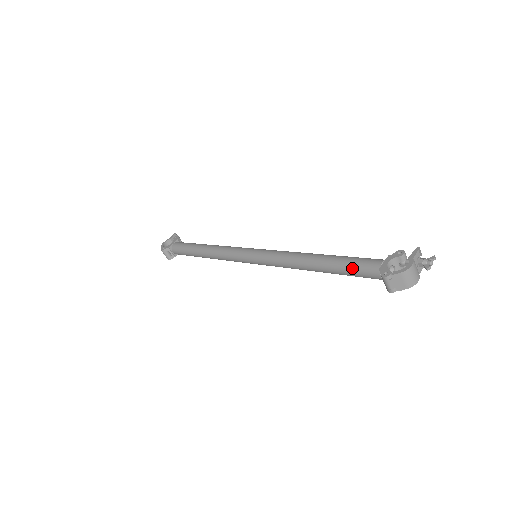
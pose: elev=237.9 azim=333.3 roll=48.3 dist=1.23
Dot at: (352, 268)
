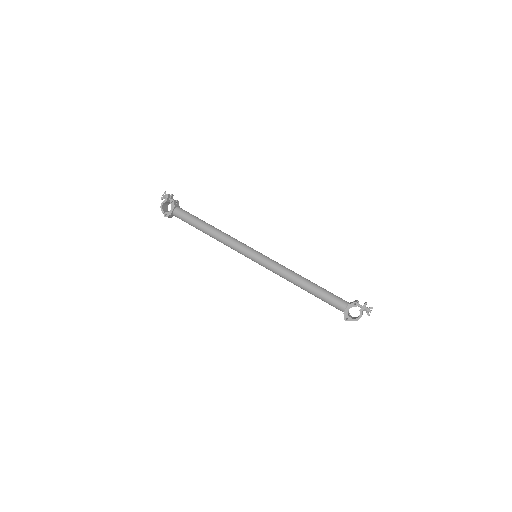
Dot at: occluded
